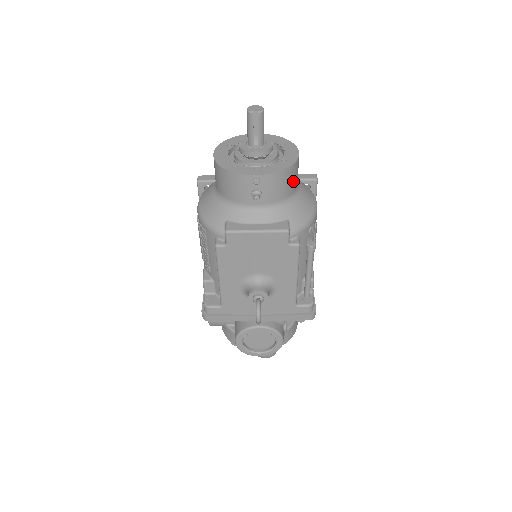
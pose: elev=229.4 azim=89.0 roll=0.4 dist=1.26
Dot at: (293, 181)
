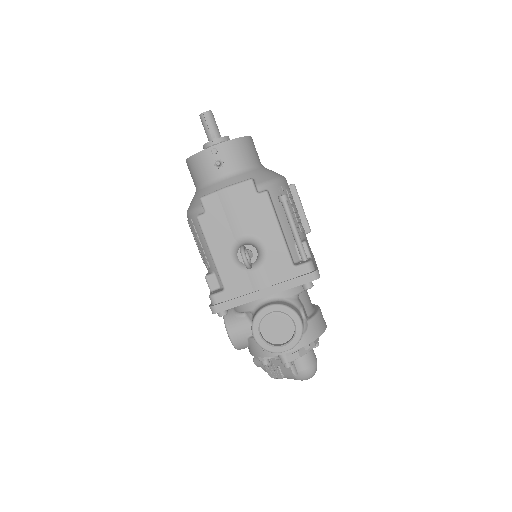
Dot at: (250, 153)
